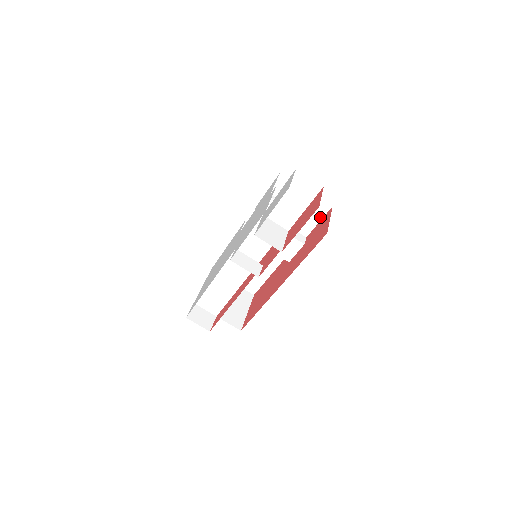
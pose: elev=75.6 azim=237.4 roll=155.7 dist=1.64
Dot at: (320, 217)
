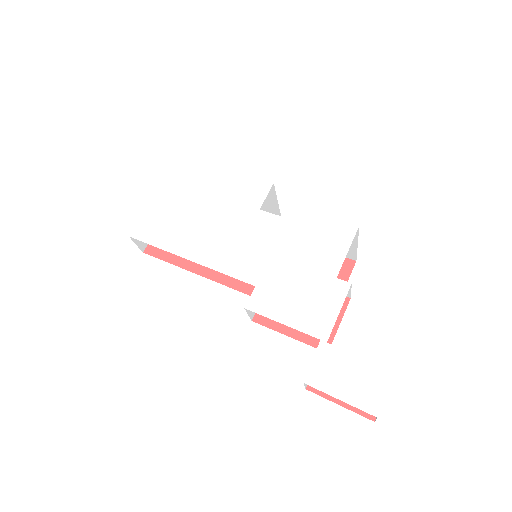
Dot at: occluded
